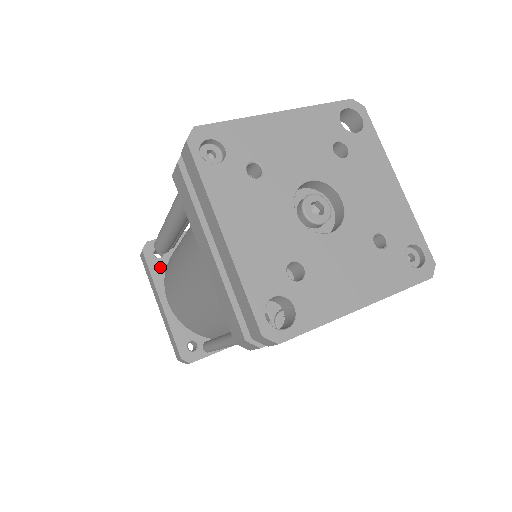
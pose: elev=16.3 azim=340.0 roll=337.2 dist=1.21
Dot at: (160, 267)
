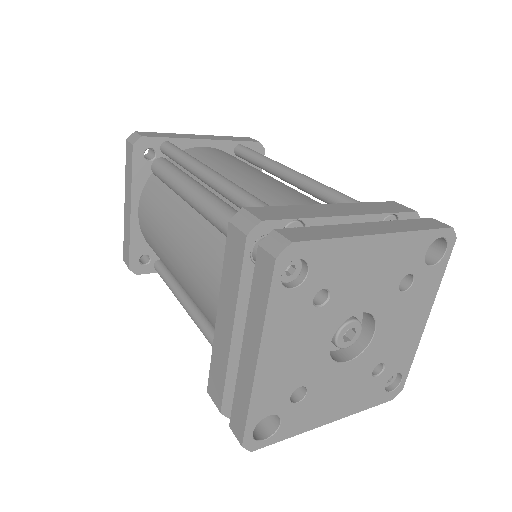
Dot at: (145, 171)
